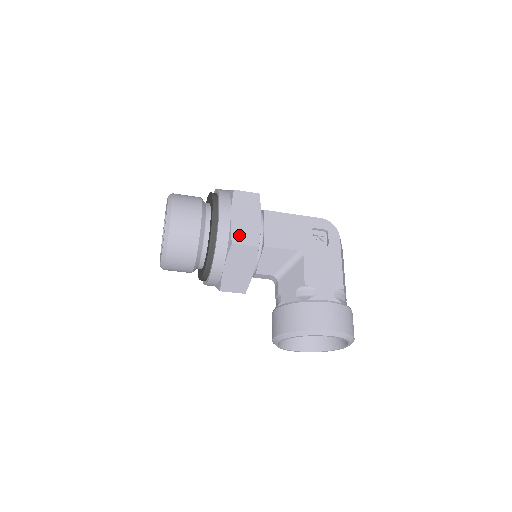
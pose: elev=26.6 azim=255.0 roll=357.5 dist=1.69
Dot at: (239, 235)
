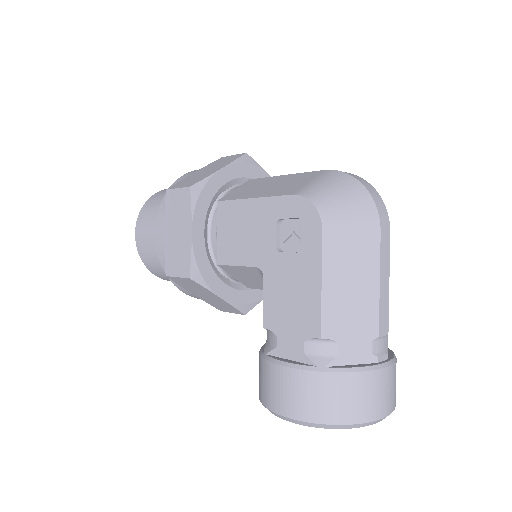
Dot at: (171, 262)
